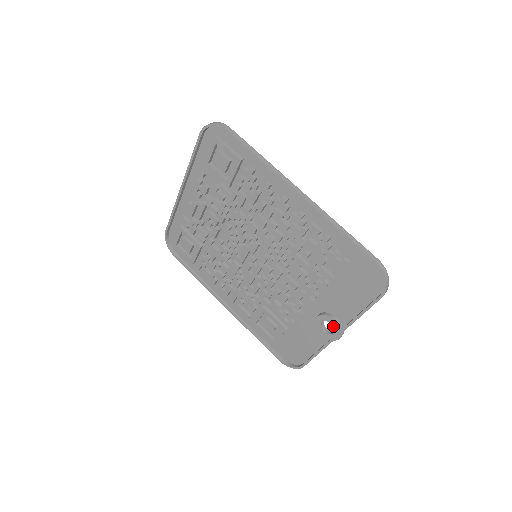
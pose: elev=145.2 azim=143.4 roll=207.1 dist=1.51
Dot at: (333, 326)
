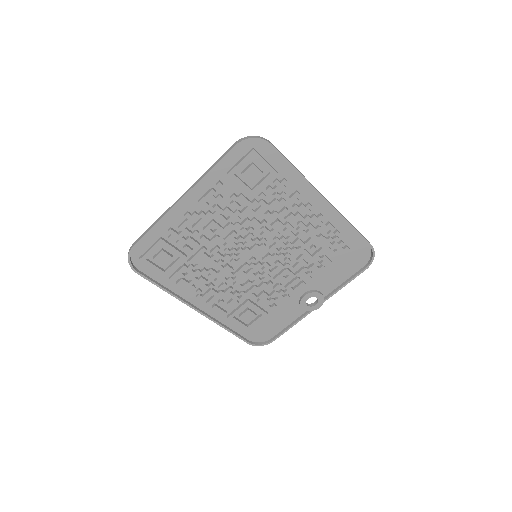
Dot at: (318, 299)
